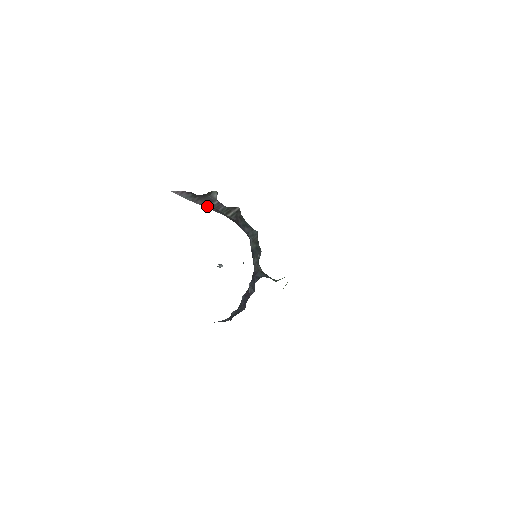
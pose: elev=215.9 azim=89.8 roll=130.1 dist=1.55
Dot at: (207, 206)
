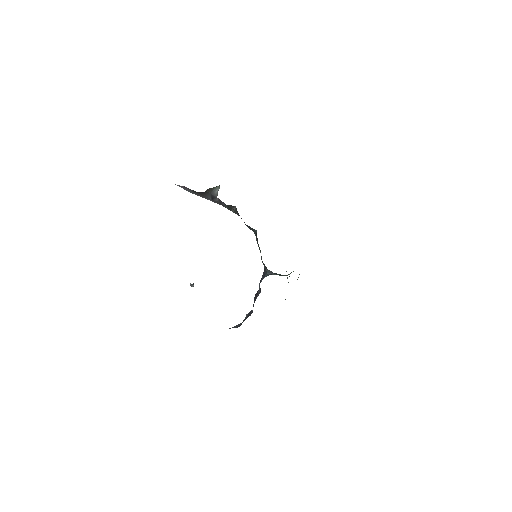
Dot at: (213, 201)
